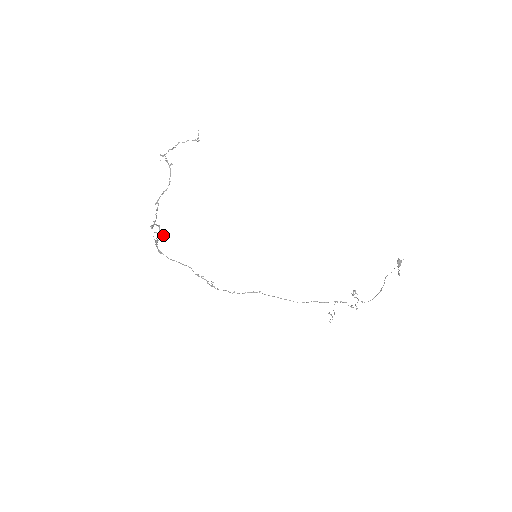
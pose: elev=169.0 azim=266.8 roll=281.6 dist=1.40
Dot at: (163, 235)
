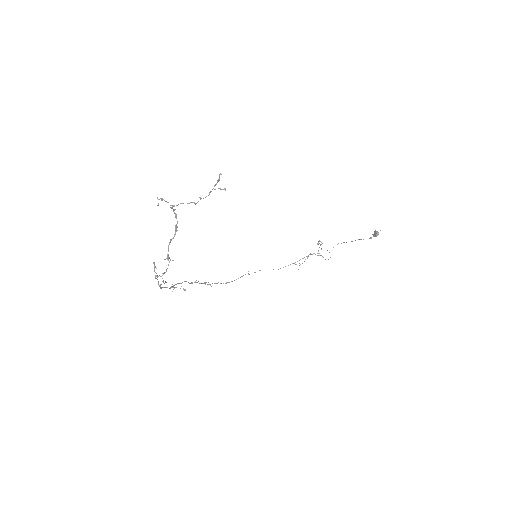
Dot at: occluded
